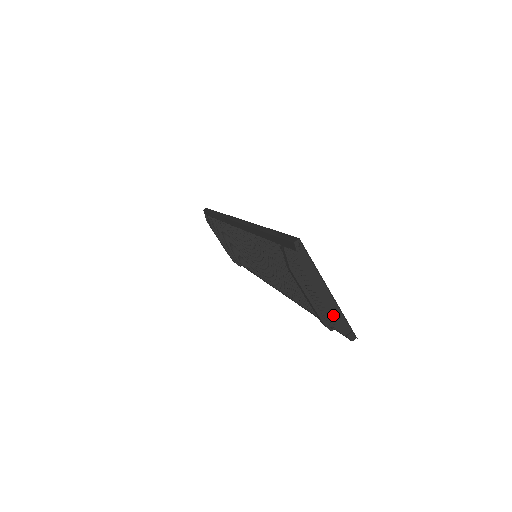
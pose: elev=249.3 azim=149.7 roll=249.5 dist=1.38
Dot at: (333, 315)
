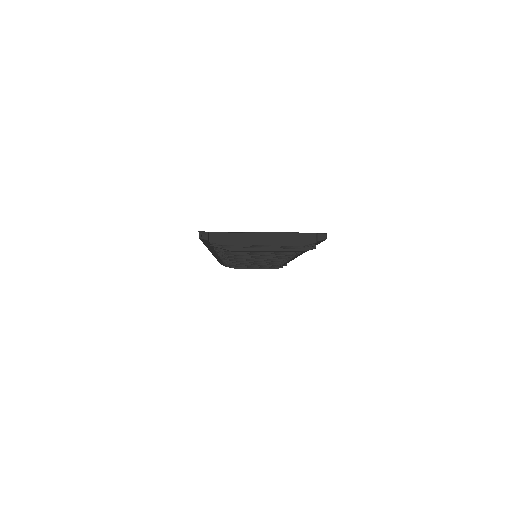
Dot at: (288, 242)
